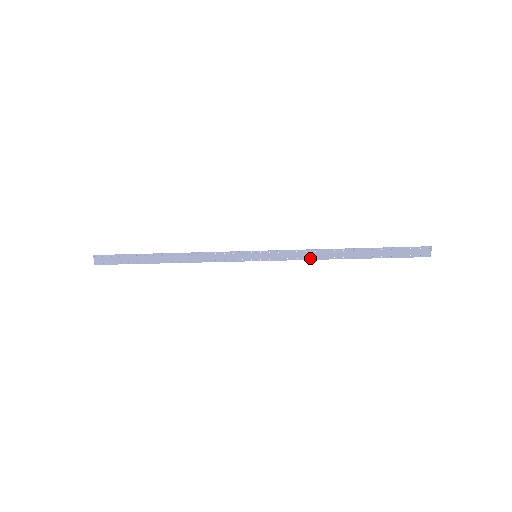
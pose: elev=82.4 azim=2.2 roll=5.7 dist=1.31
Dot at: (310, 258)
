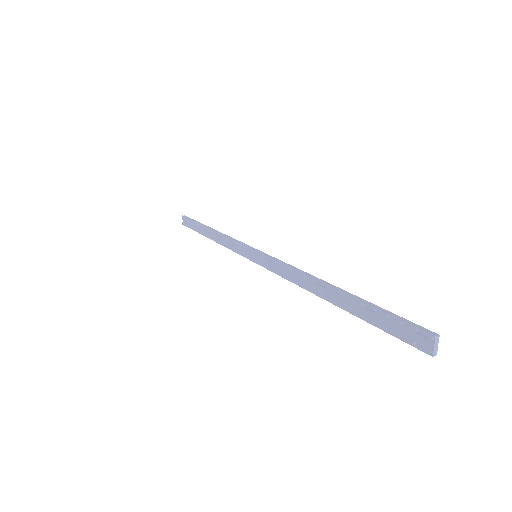
Dot at: (292, 280)
